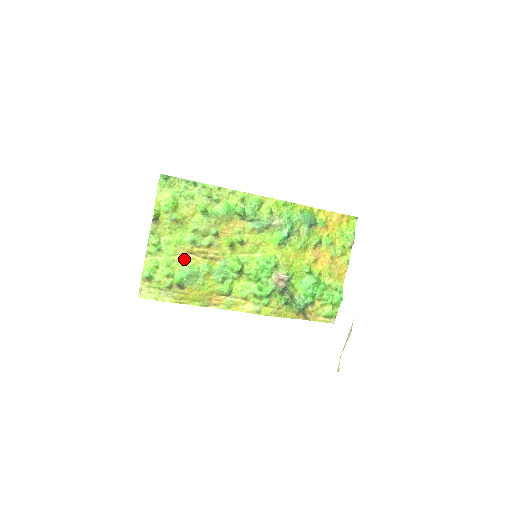
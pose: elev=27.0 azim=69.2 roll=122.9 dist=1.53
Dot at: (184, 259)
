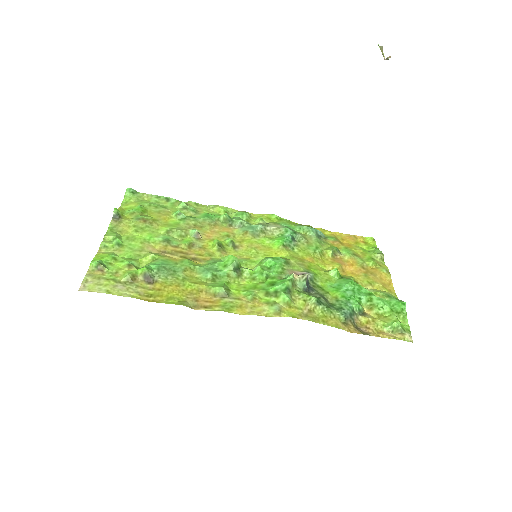
Dot at: (154, 254)
